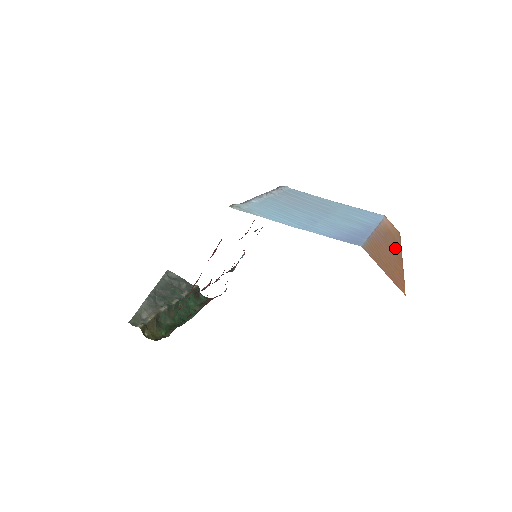
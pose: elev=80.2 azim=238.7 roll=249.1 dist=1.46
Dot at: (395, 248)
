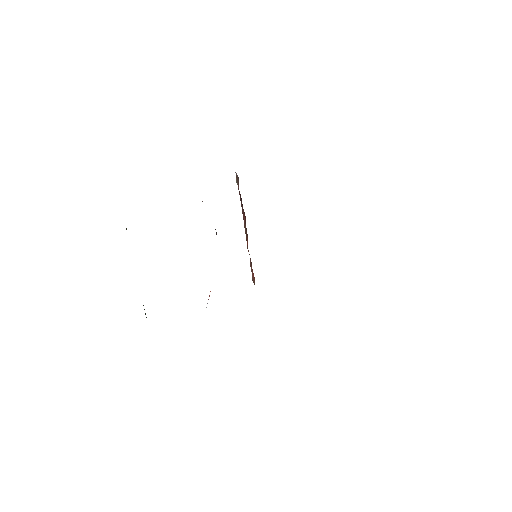
Dot at: occluded
